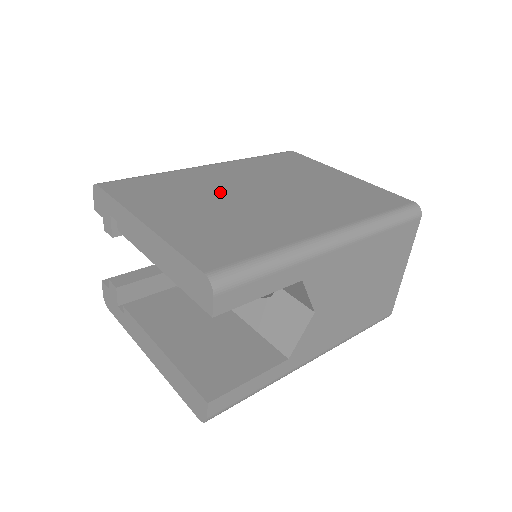
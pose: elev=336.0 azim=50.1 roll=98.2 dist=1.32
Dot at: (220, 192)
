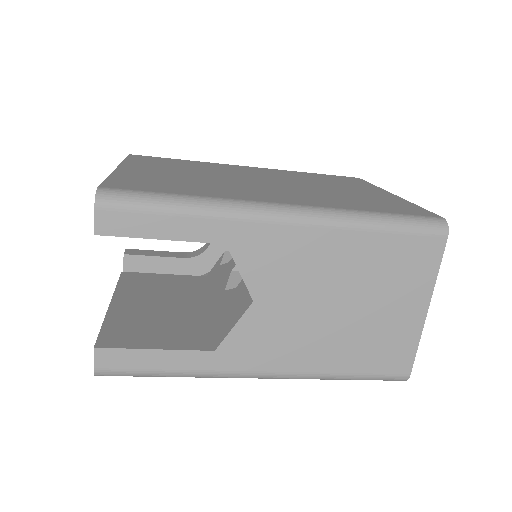
Dot at: (223, 173)
